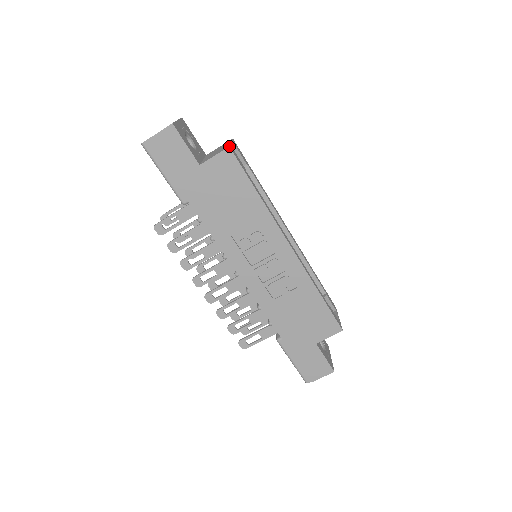
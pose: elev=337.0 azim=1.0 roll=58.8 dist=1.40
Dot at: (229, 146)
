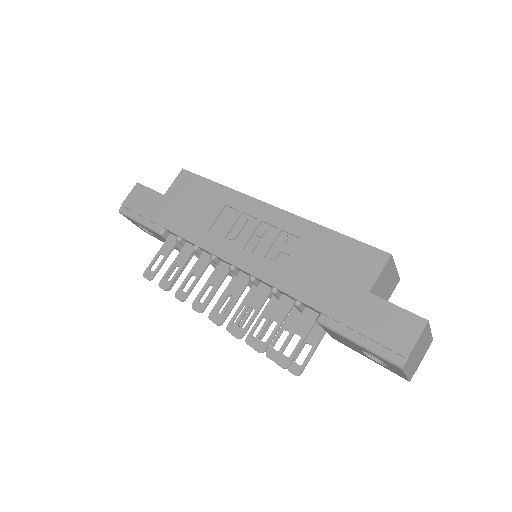
Dot at: (183, 169)
